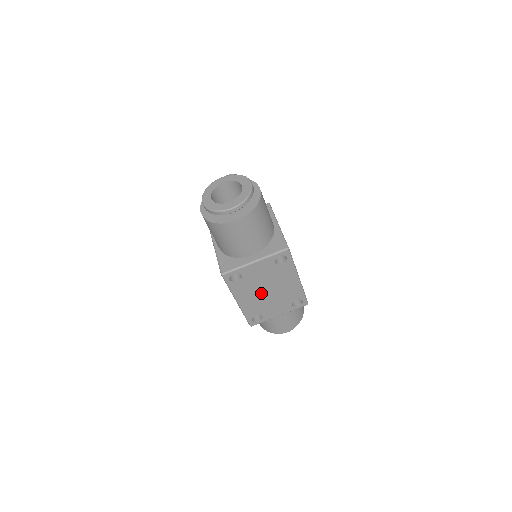
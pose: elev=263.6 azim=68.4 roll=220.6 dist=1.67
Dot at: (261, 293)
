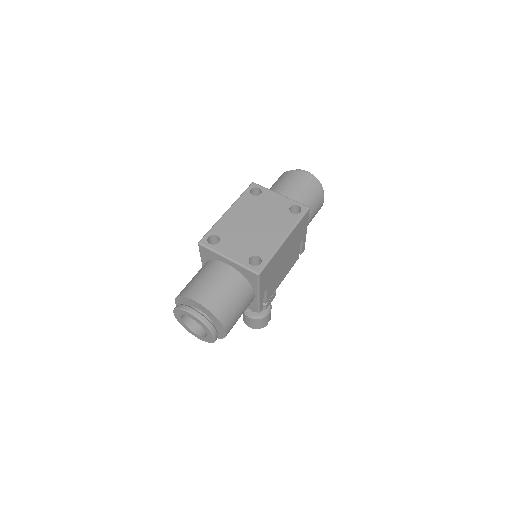
Dot at: (249, 221)
